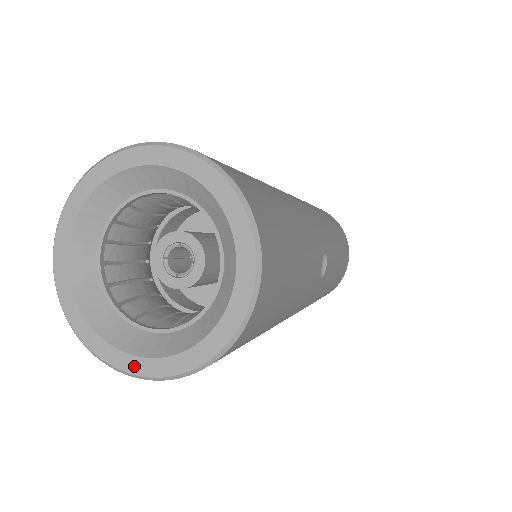
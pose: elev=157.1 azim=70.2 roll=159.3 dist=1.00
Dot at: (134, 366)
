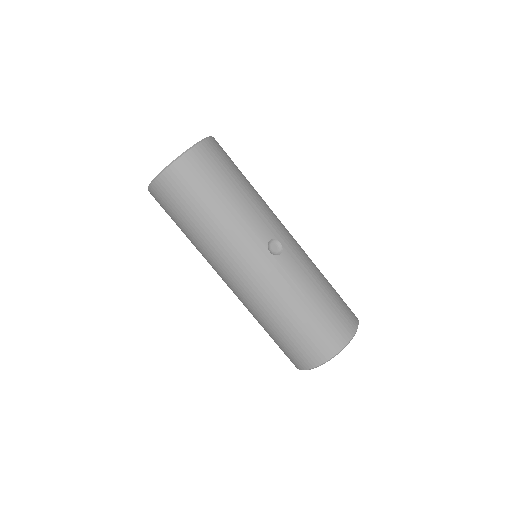
Dot at: occluded
